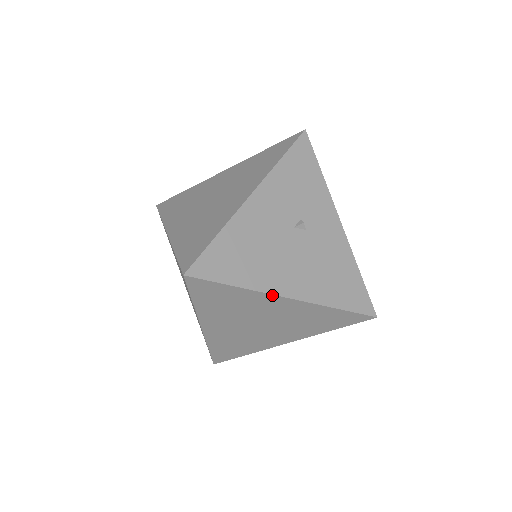
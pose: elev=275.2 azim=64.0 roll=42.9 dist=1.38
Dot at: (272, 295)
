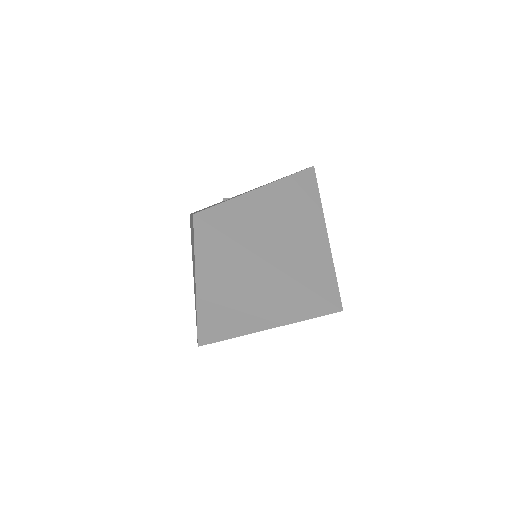
Dot at: occluded
